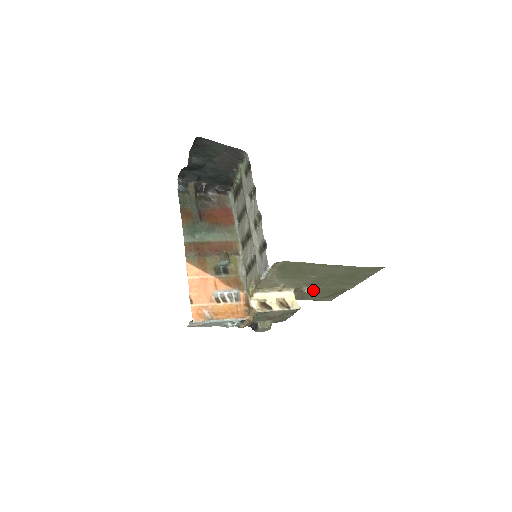
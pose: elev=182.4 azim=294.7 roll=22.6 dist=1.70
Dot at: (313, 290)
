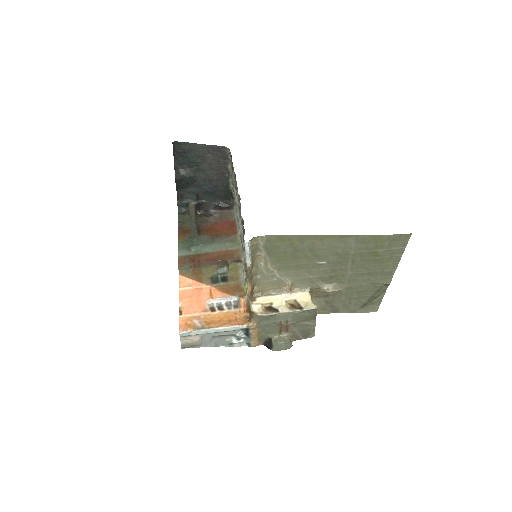
Dot at: (335, 288)
